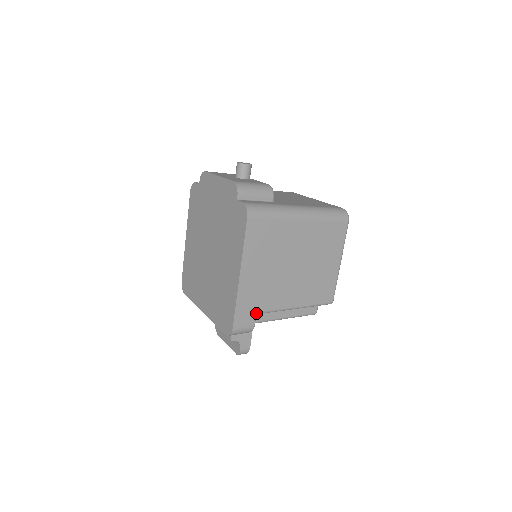
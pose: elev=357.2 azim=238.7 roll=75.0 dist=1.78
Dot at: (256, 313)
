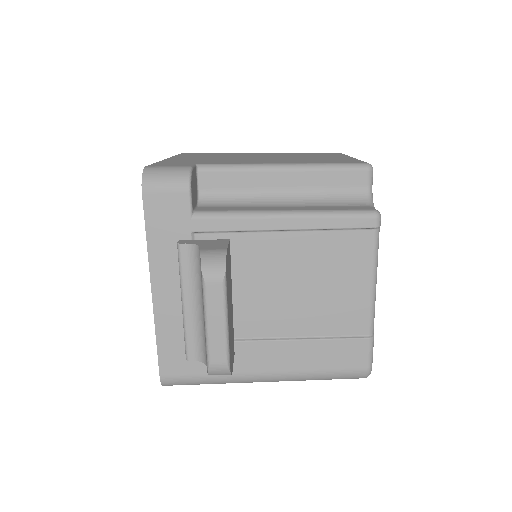
Dot at: (195, 165)
